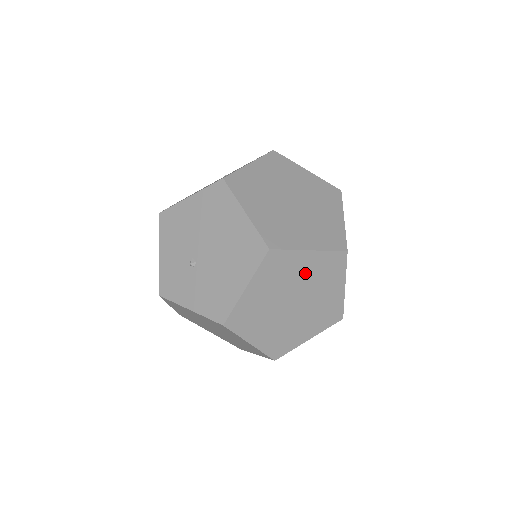
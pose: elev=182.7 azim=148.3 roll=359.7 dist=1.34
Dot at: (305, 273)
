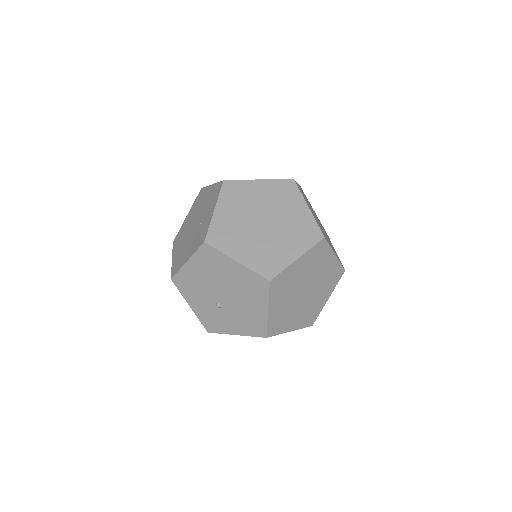
Dot at: (302, 272)
